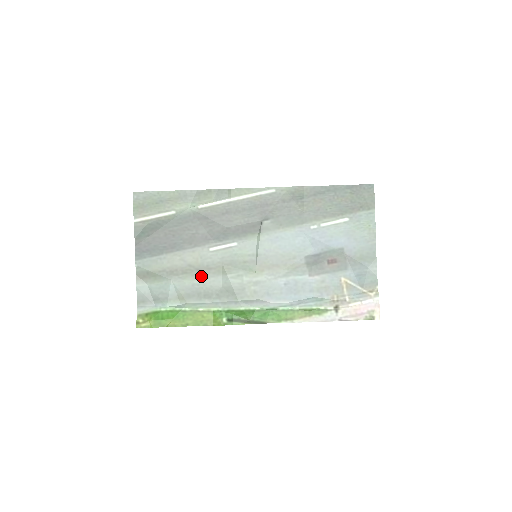
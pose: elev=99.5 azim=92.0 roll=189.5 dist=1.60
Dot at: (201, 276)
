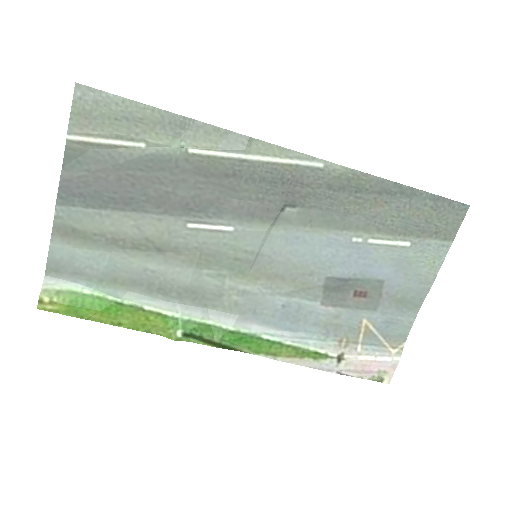
Dot at: (161, 260)
